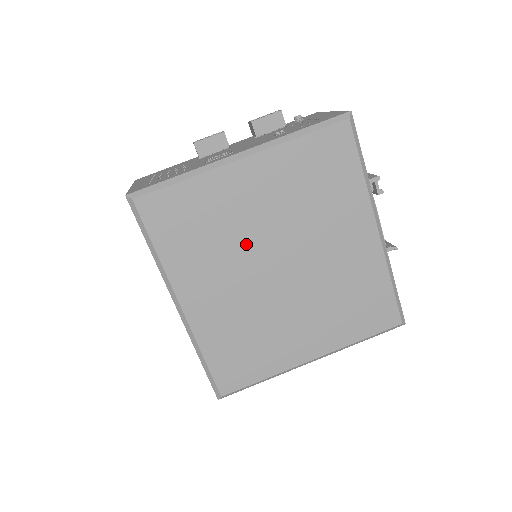
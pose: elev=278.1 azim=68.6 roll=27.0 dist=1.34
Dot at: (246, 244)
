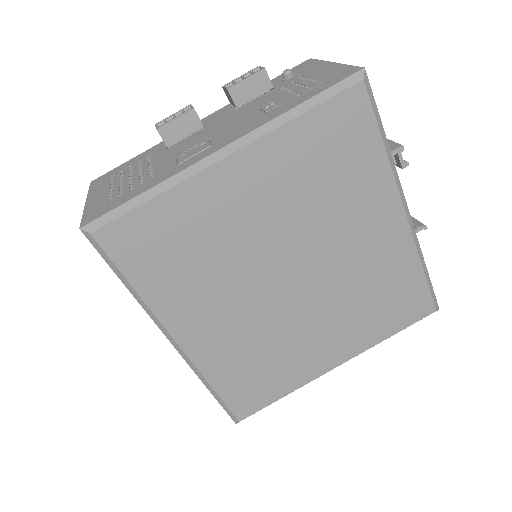
Dot at: (246, 260)
